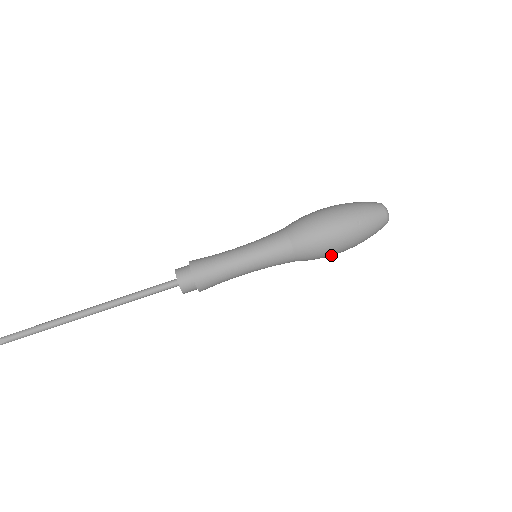
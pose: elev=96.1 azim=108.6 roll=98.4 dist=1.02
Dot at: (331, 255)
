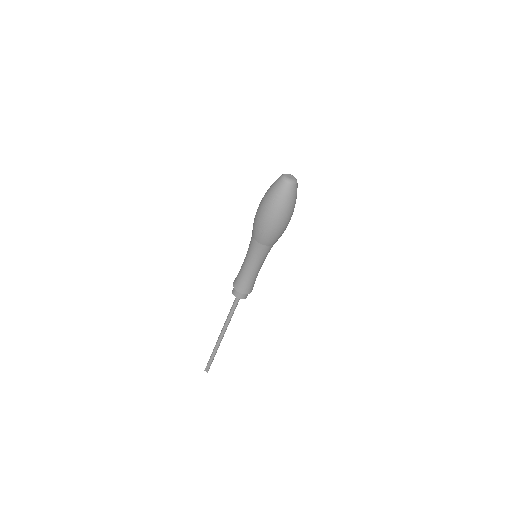
Dot at: (284, 228)
